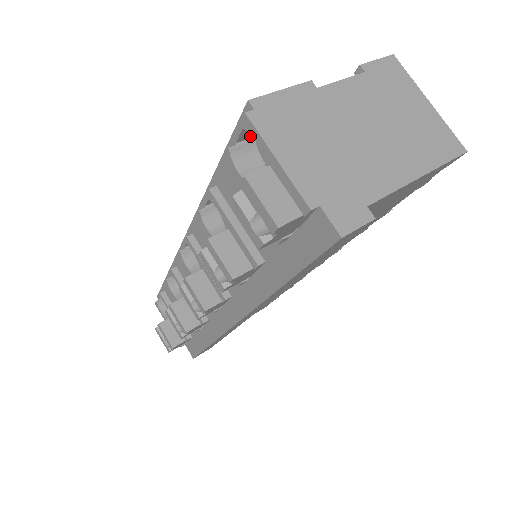
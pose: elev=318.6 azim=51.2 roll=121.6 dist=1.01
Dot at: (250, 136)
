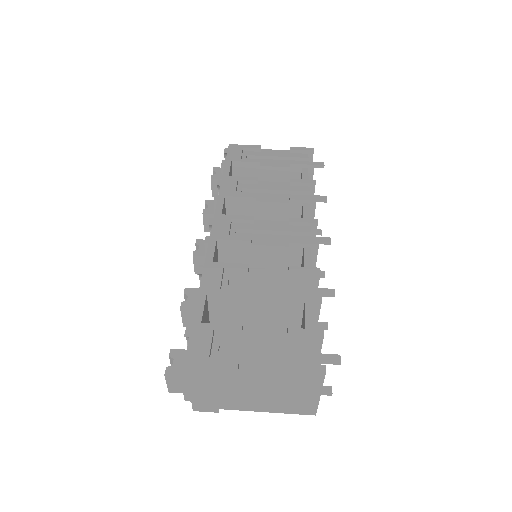
Dot at: (202, 338)
